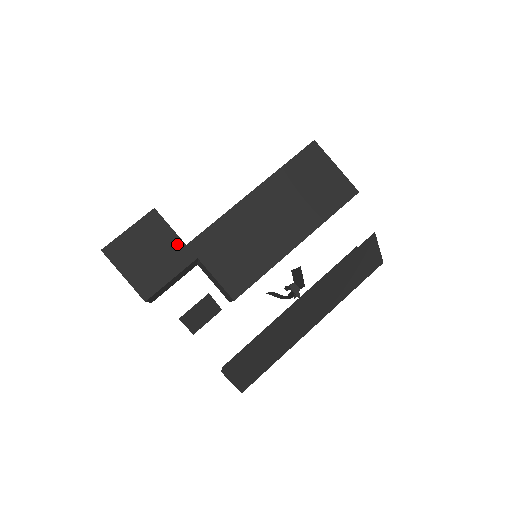
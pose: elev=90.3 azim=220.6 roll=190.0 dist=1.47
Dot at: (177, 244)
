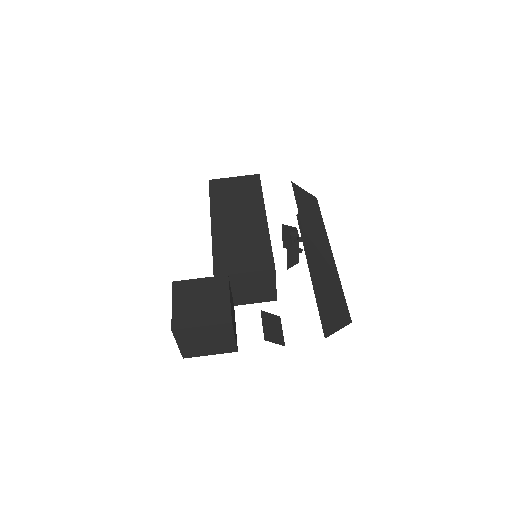
Dot at: (208, 281)
